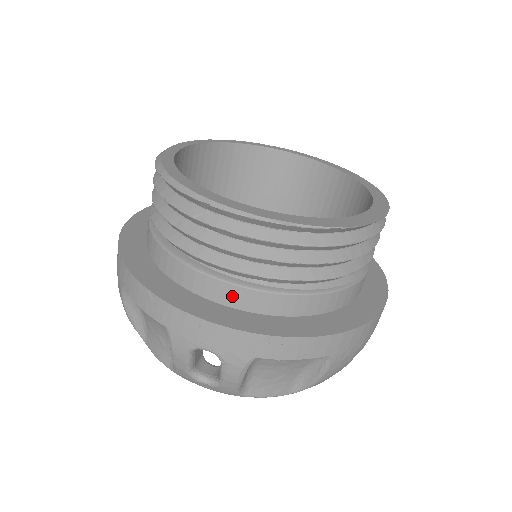
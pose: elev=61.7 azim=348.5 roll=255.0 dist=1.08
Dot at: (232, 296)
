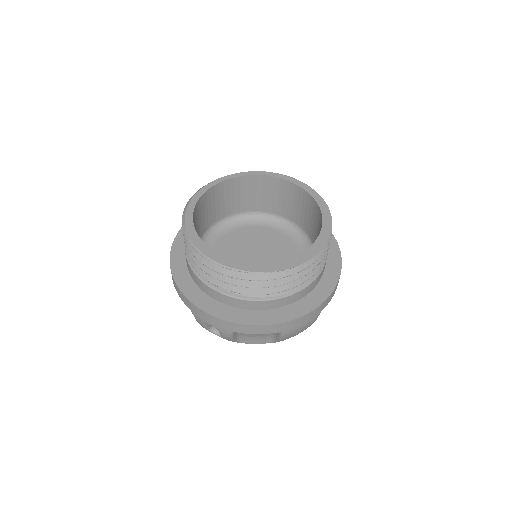
Dot at: (222, 298)
